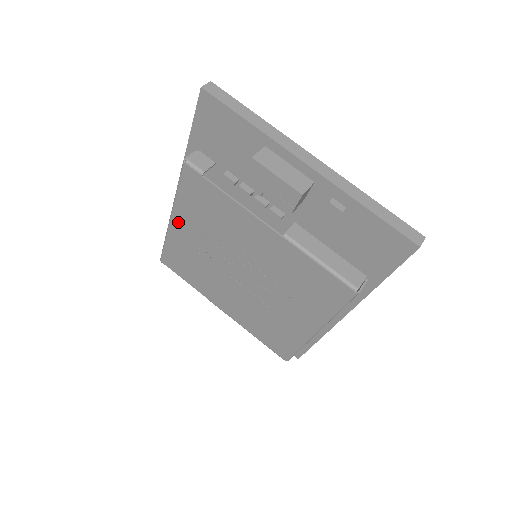
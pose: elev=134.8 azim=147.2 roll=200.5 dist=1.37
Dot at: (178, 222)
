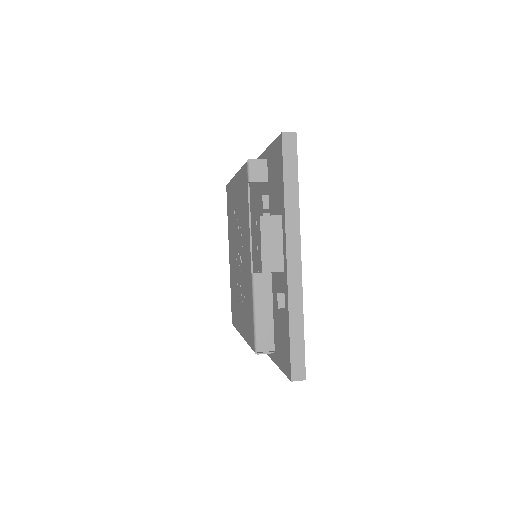
Dot at: (236, 183)
